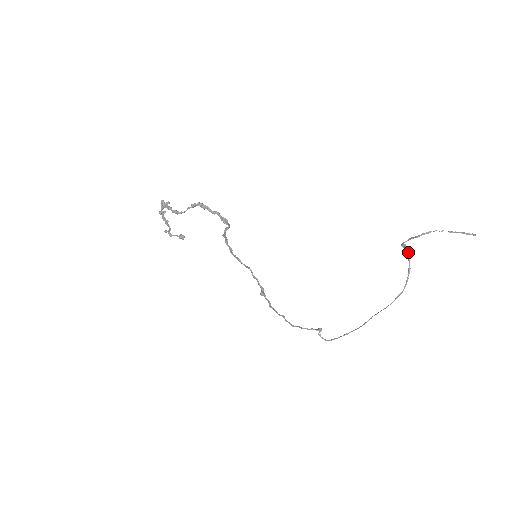
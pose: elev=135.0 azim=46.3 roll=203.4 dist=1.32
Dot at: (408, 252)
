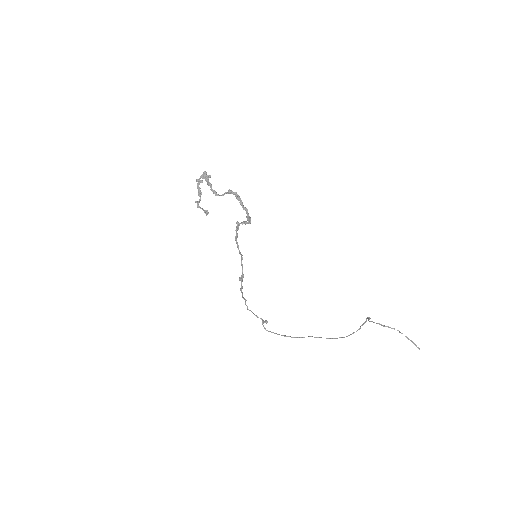
Dot at: occluded
